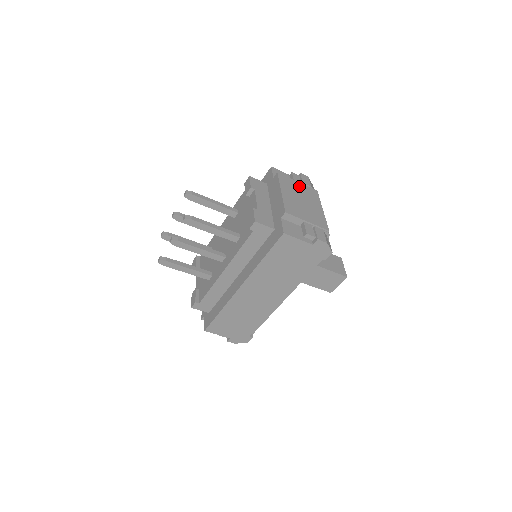
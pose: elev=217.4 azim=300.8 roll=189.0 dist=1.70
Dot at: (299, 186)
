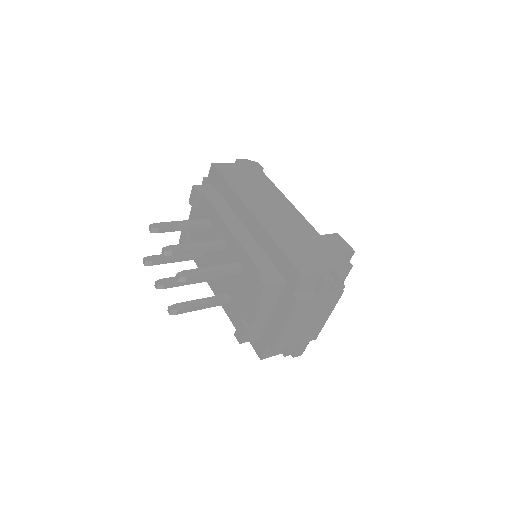
Dot at: (319, 303)
